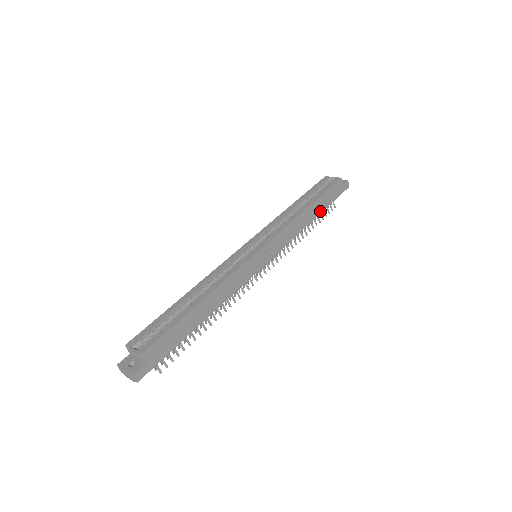
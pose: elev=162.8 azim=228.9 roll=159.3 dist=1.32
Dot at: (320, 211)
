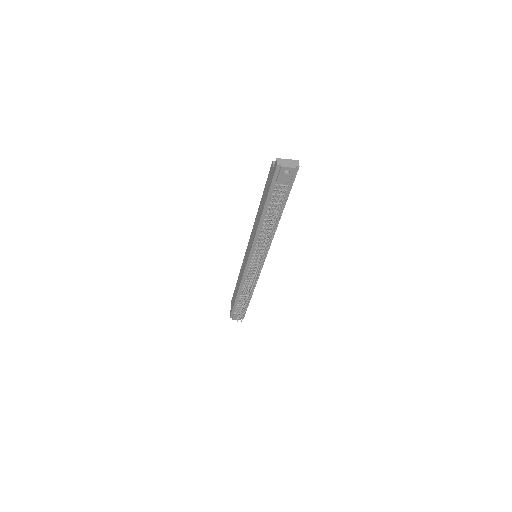
Dot at: occluded
